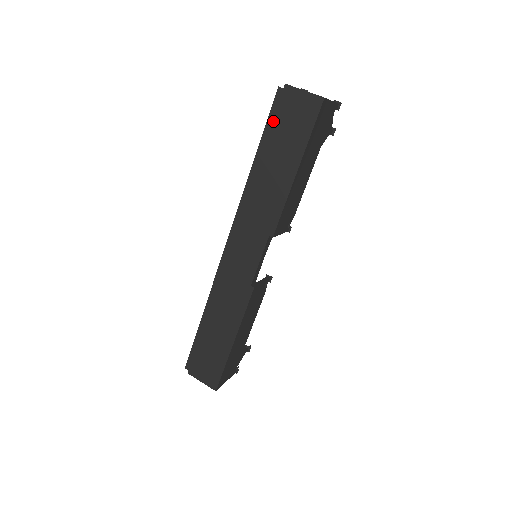
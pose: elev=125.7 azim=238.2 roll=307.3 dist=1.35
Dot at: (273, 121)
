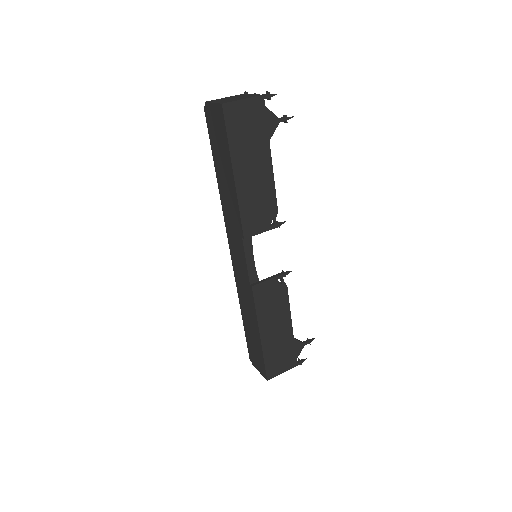
Dot at: (211, 137)
